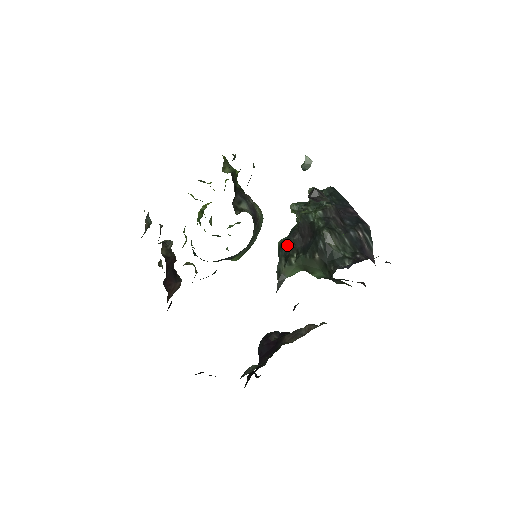
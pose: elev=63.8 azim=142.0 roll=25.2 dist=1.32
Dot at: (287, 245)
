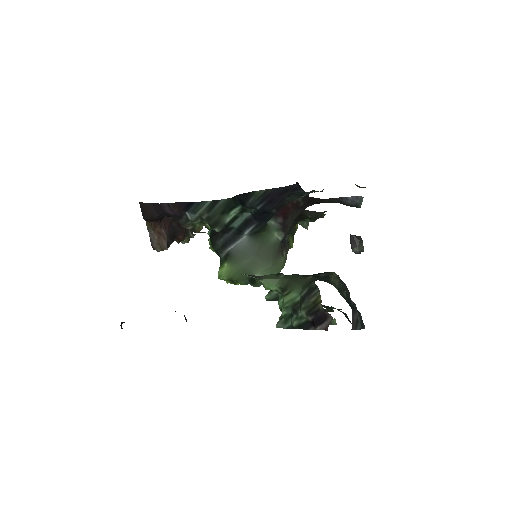
Dot at: (286, 275)
